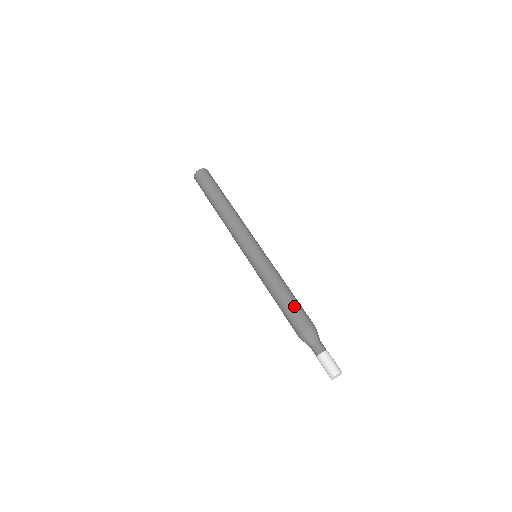
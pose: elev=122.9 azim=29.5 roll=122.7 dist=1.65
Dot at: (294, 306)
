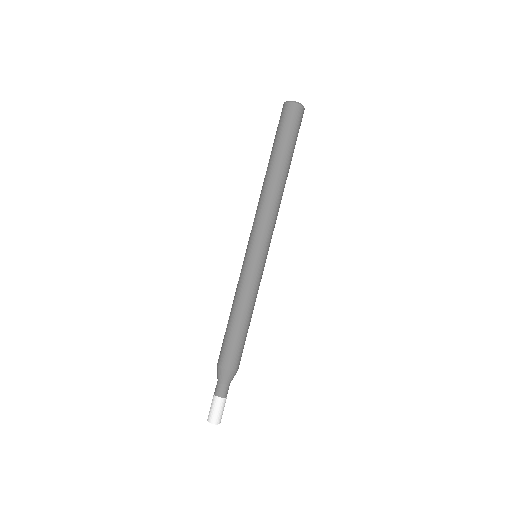
Dot at: (233, 340)
